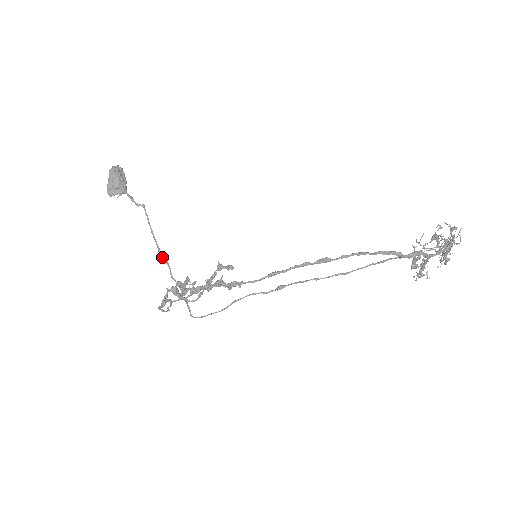
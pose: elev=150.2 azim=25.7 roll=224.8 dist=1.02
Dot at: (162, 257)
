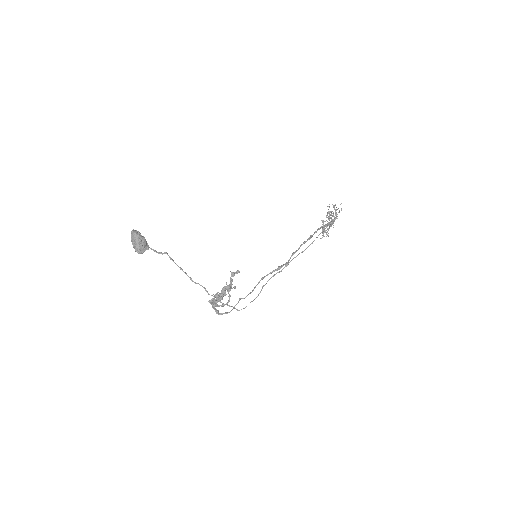
Dot at: (196, 283)
